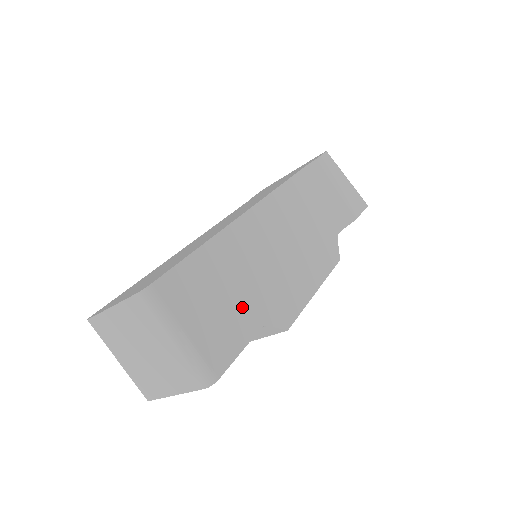
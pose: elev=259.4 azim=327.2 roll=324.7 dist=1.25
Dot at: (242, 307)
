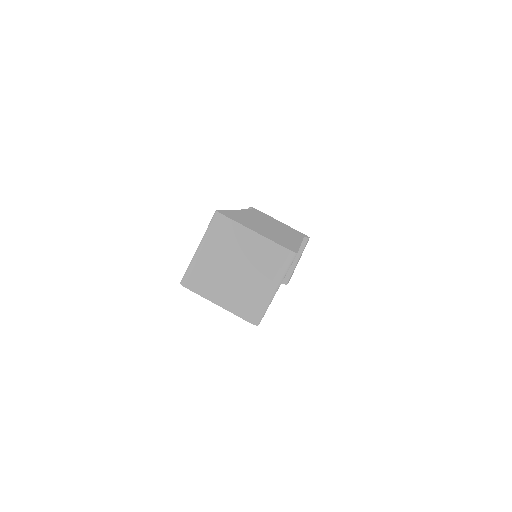
Dot at: occluded
